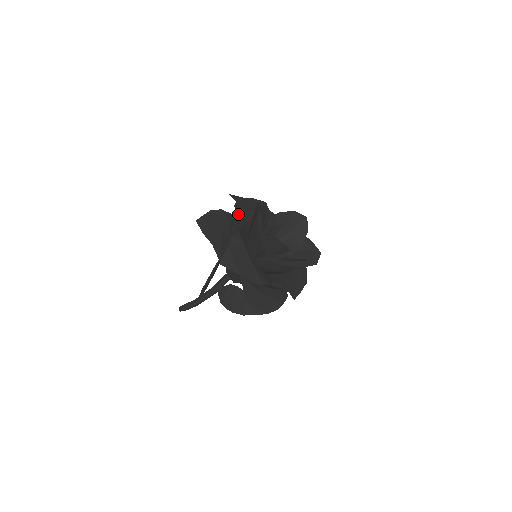
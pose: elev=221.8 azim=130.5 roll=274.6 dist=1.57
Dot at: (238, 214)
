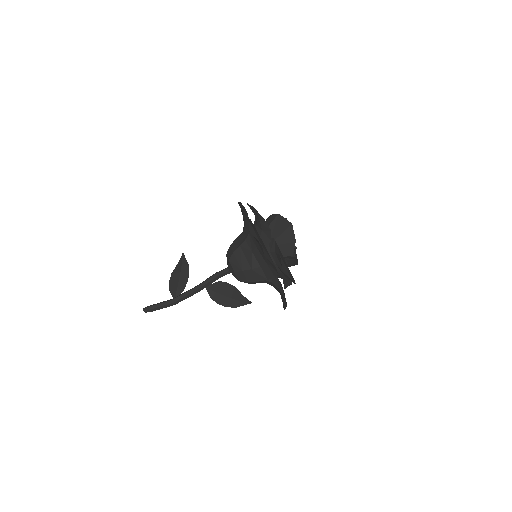
Dot at: occluded
